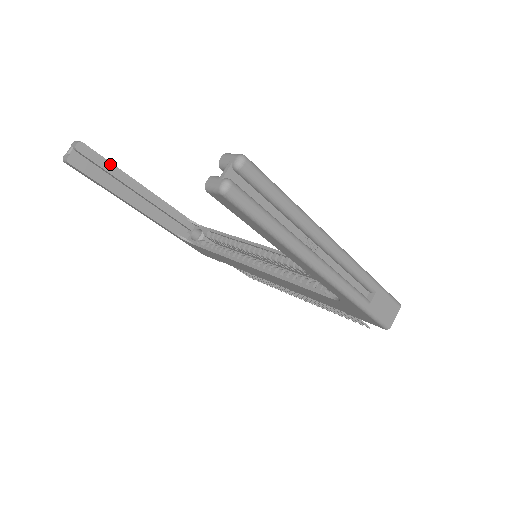
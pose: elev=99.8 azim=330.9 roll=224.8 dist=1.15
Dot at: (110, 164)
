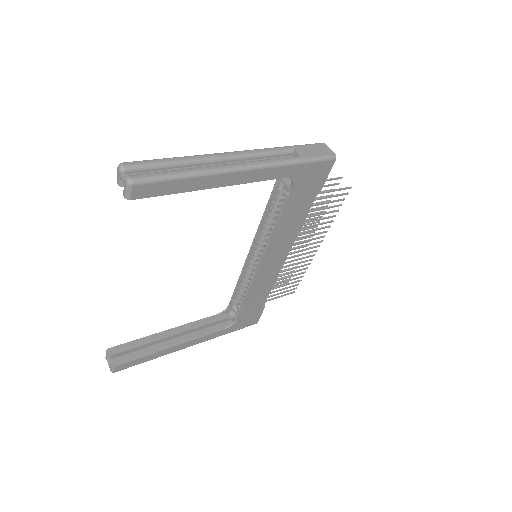
Dot at: (137, 341)
